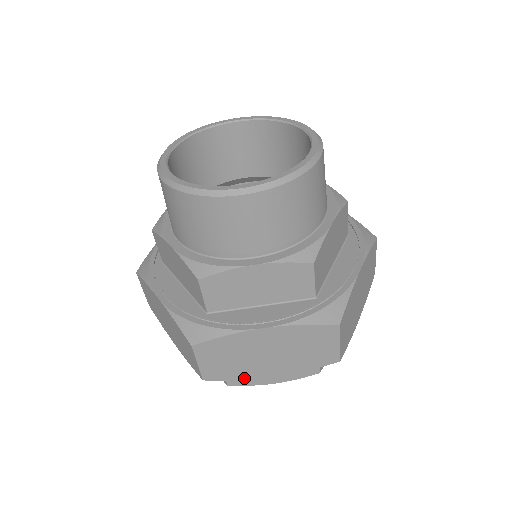
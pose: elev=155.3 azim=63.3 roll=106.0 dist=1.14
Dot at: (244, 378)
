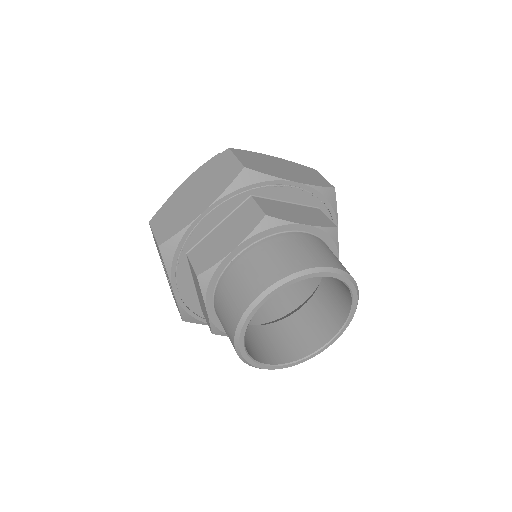
Dot at: occluded
